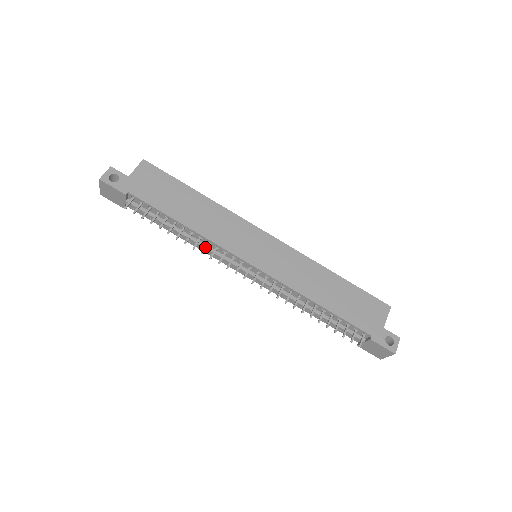
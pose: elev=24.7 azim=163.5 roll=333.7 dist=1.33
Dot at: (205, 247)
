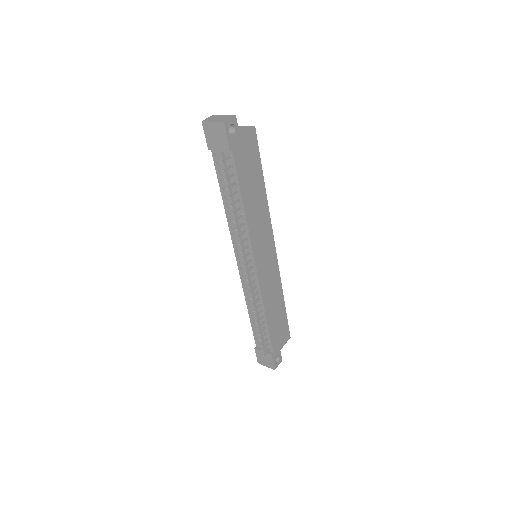
Dot at: (242, 233)
